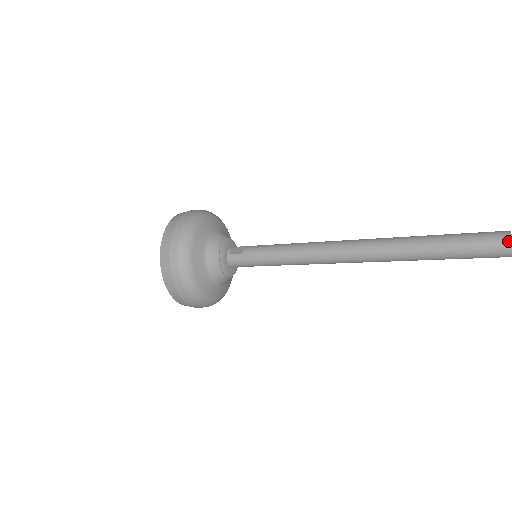
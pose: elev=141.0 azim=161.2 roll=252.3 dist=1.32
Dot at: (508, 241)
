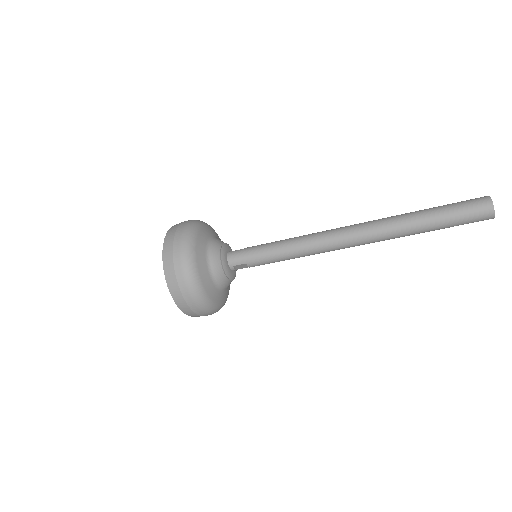
Dot at: (486, 196)
